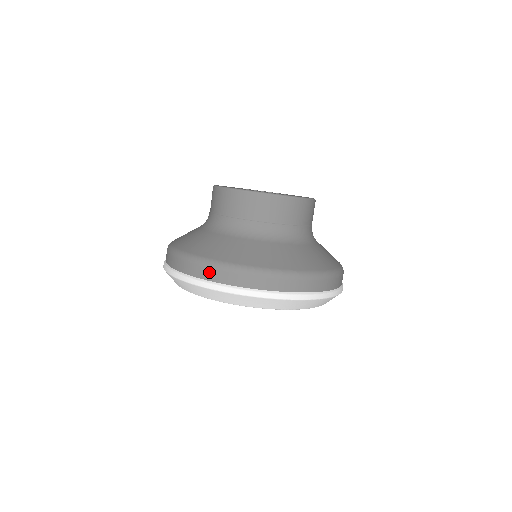
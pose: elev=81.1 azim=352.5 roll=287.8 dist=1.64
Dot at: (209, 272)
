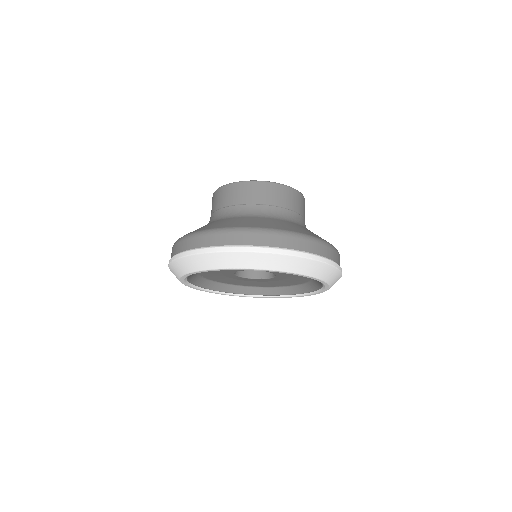
Dot at: (189, 242)
